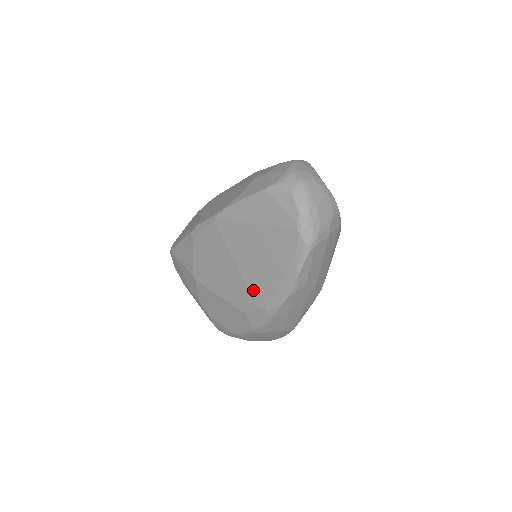
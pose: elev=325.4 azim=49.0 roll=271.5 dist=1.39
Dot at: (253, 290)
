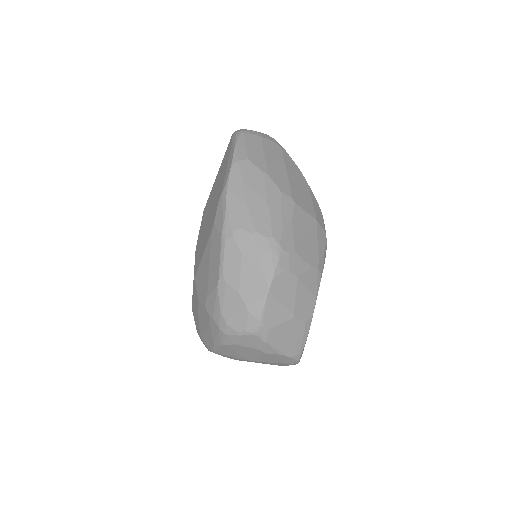
Dot at: (216, 201)
